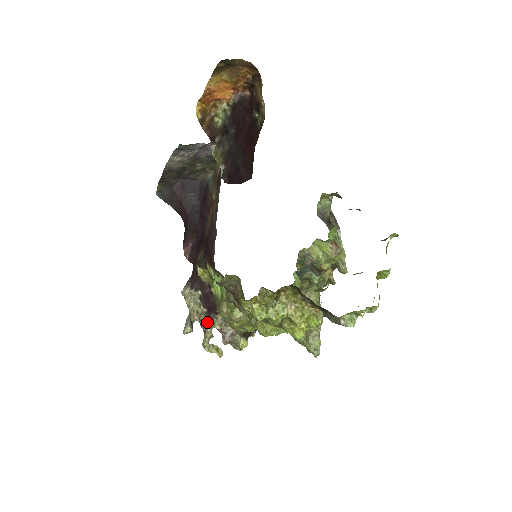
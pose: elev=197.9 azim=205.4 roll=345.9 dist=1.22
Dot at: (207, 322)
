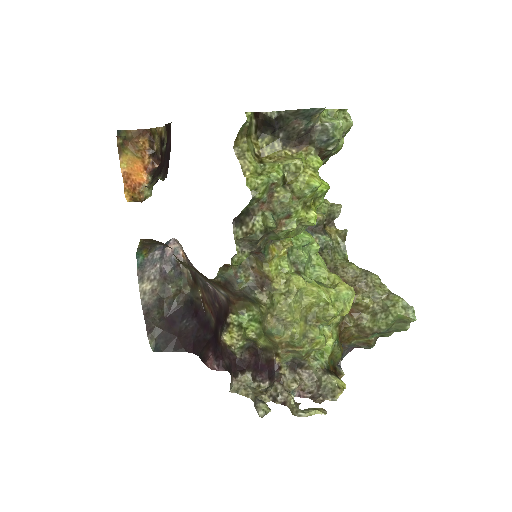
Dot at: (277, 386)
